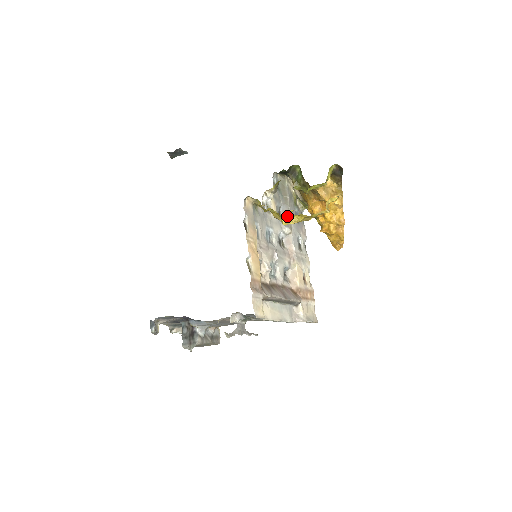
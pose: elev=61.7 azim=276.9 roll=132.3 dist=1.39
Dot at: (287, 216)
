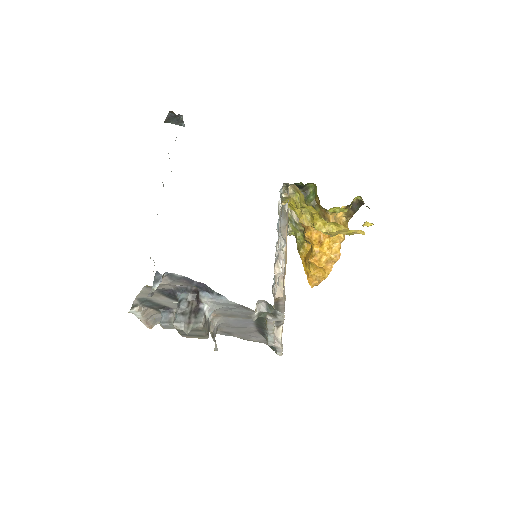
Dot at: occluded
